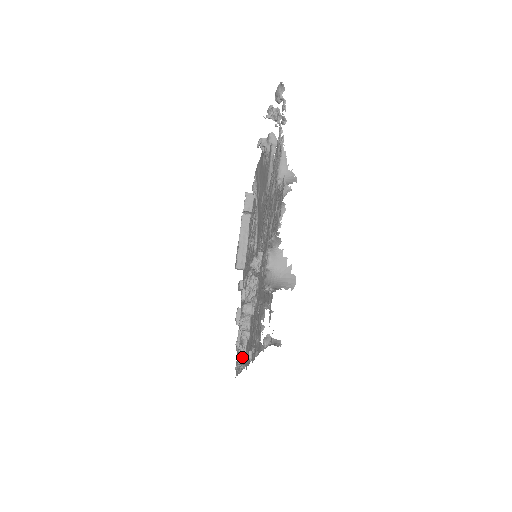
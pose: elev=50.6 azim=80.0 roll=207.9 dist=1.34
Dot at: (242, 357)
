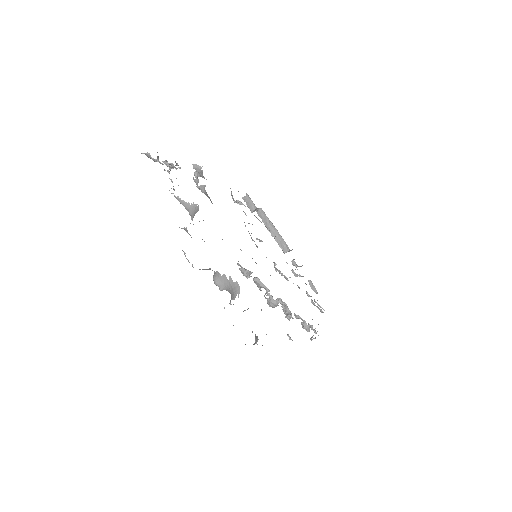
Dot at: occluded
